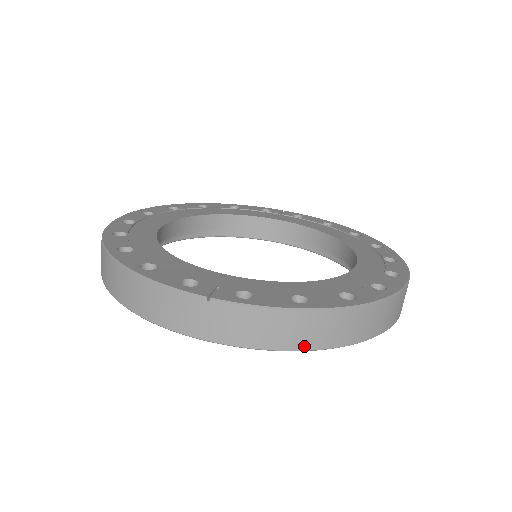
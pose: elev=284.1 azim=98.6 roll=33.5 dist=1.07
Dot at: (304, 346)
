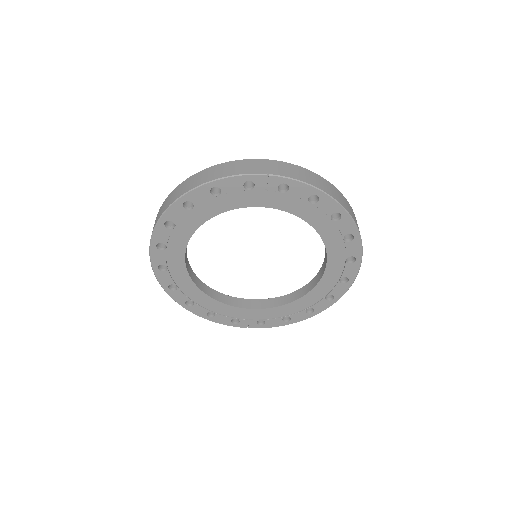
Dot at: occluded
